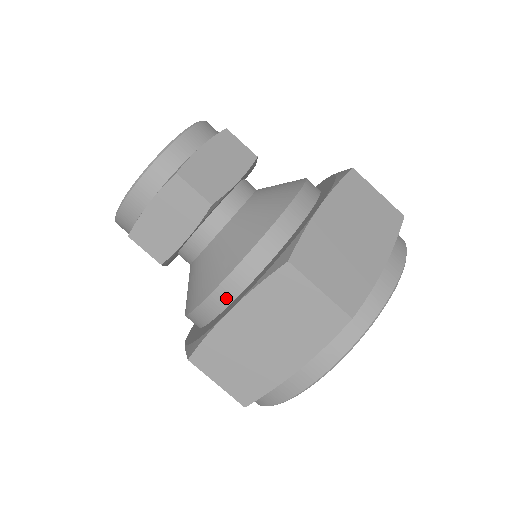
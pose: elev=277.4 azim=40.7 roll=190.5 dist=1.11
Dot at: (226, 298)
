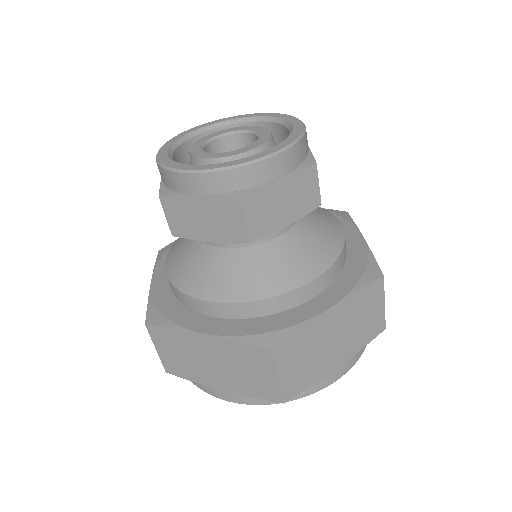
Dot at: (206, 311)
